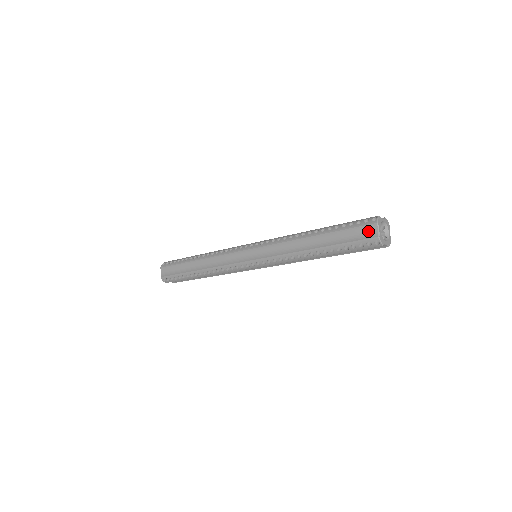
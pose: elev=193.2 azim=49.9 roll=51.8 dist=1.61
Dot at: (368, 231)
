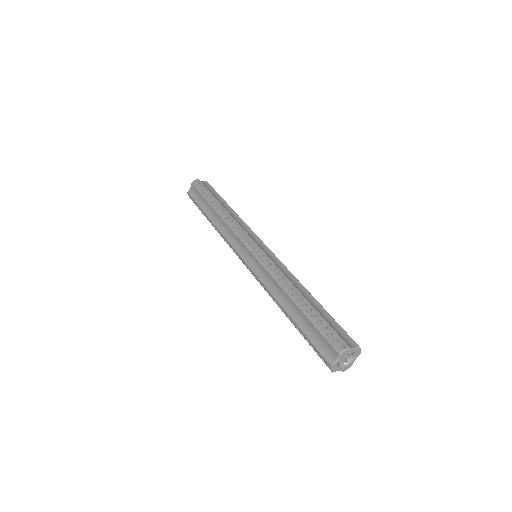
Dot at: occluded
